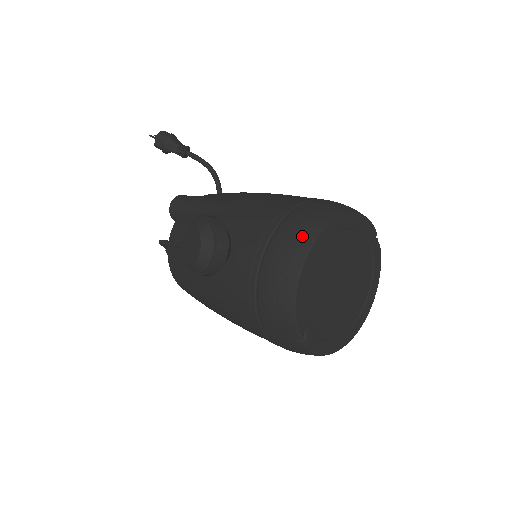
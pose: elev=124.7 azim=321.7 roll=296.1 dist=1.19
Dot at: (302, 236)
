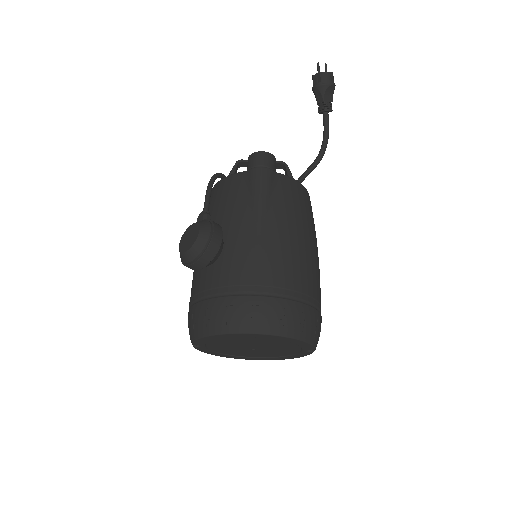
Dot at: (239, 321)
